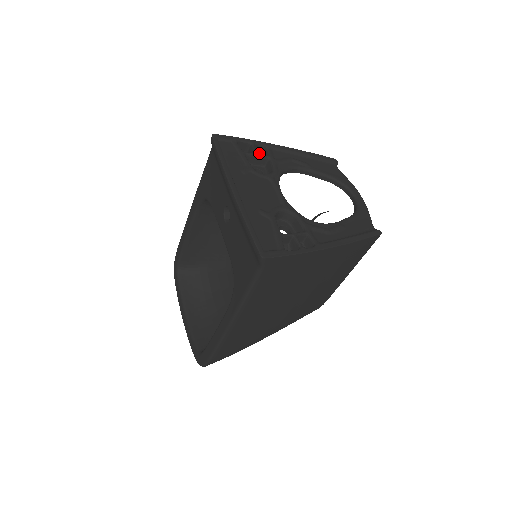
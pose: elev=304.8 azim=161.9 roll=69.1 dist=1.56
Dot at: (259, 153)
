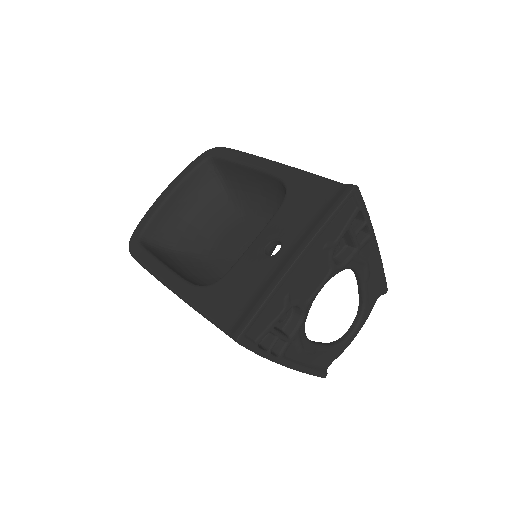
Dot at: occluded
